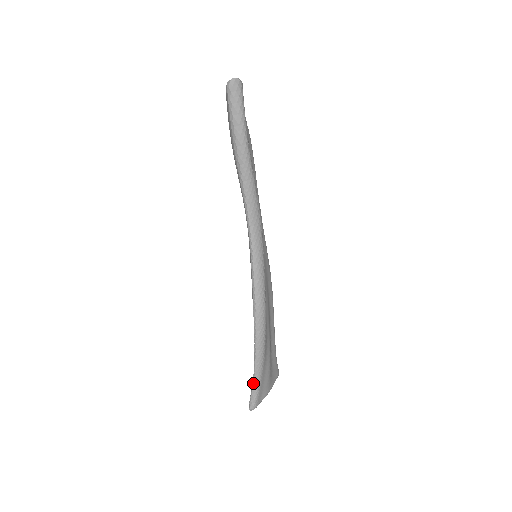
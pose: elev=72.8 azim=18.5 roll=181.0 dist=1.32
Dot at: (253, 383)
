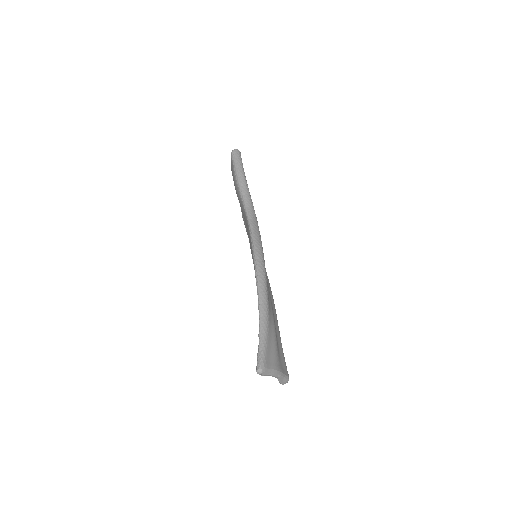
Dot at: (259, 339)
